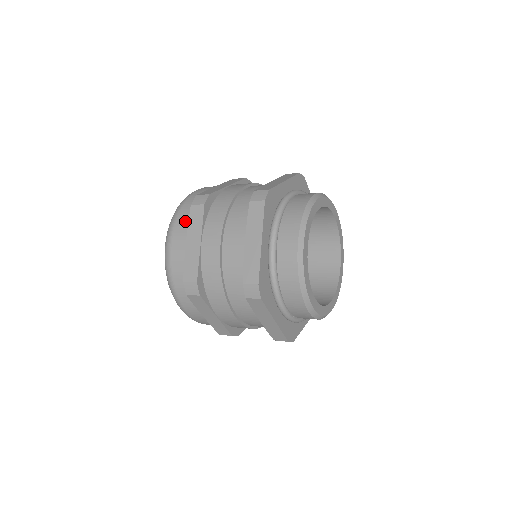
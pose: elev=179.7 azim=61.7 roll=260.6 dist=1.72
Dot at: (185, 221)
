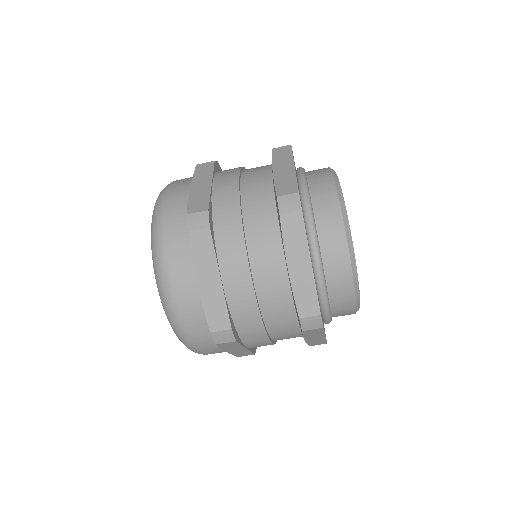
Dot at: occluded
